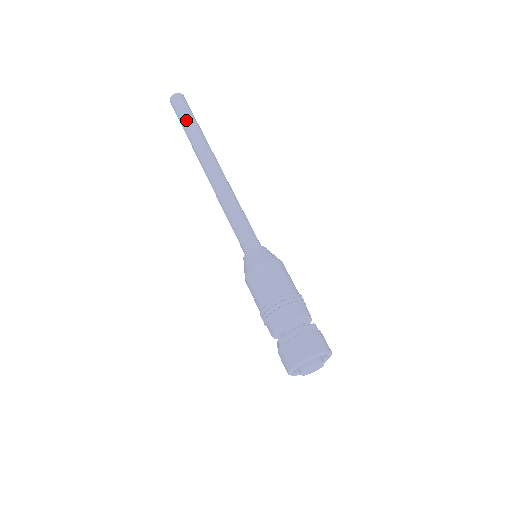
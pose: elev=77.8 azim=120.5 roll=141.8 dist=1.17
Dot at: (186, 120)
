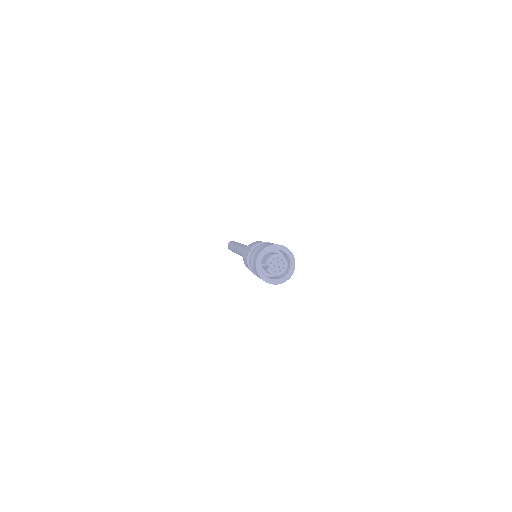
Dot at: (234, 242)
